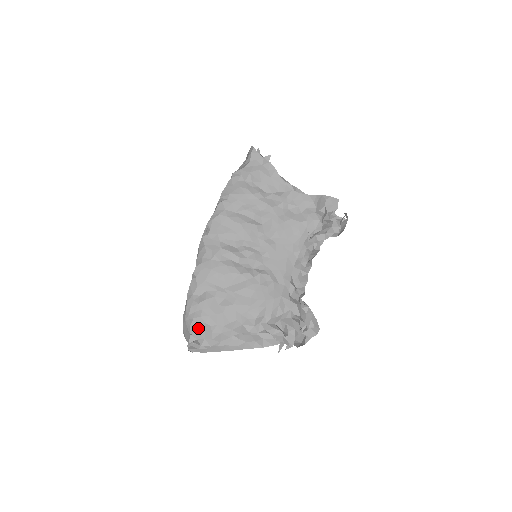
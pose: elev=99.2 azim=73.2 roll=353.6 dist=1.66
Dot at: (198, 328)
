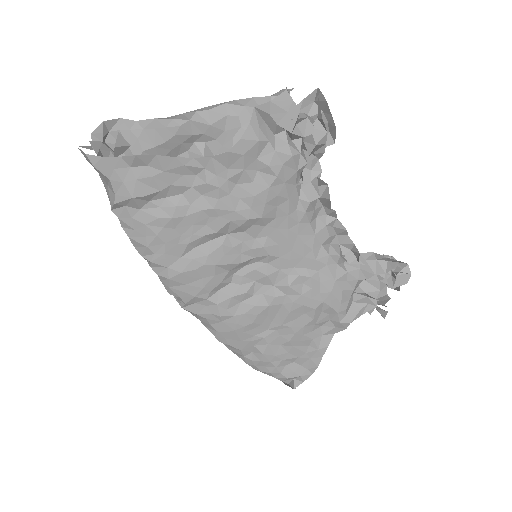
Dot at: (285, 376)
